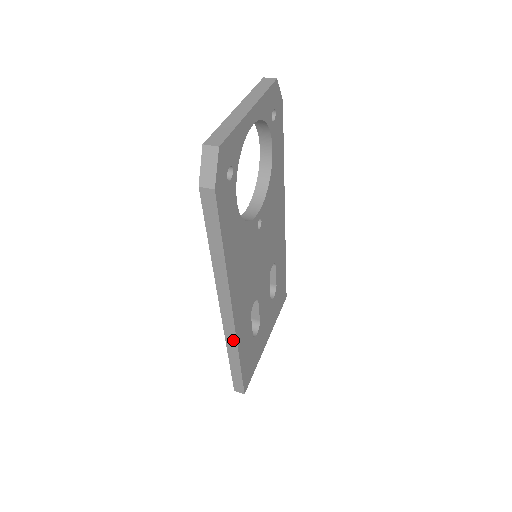
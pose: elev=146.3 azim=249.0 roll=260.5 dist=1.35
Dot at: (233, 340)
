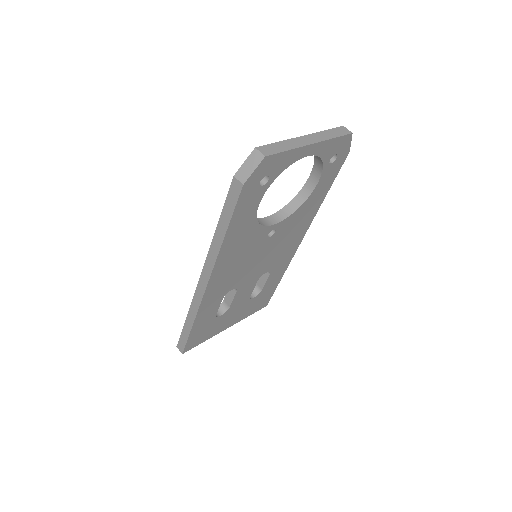
Dot at: (197, 306)
